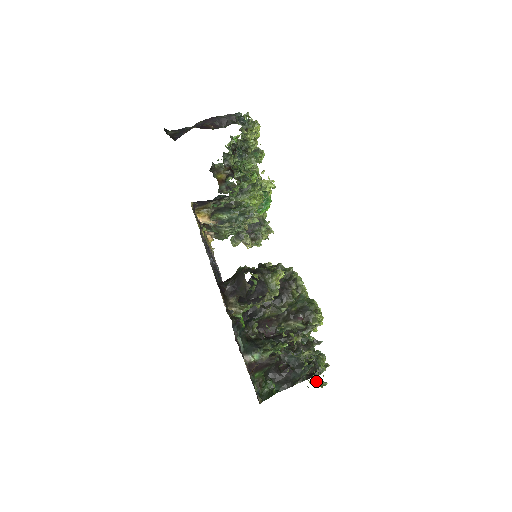
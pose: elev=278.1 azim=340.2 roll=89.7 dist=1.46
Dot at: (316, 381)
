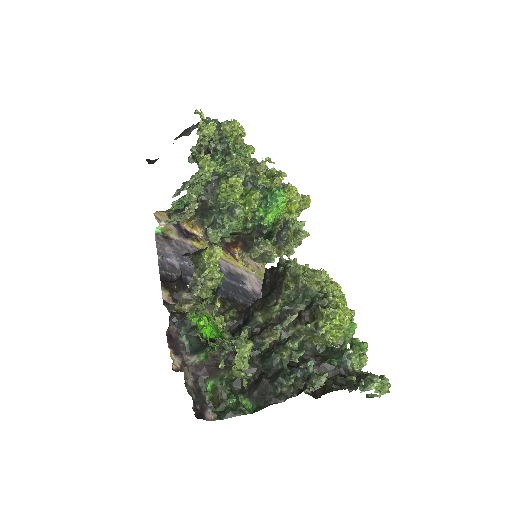
Dot at: occluded
